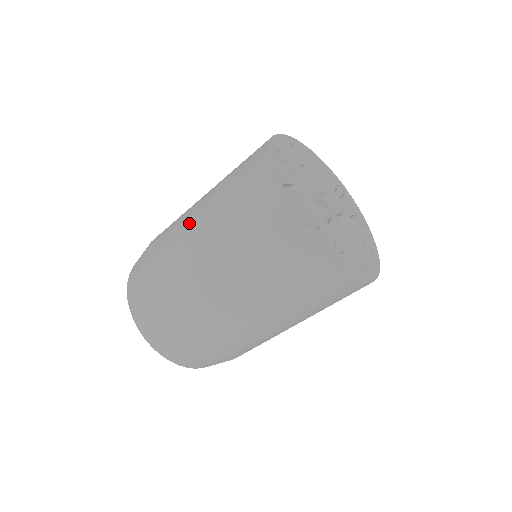
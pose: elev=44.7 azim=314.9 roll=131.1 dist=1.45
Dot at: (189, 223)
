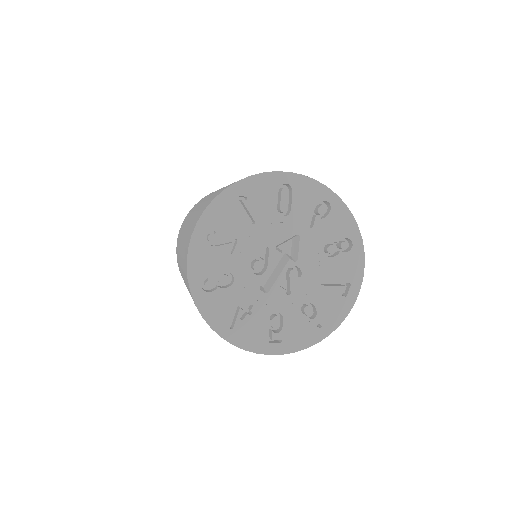
Dot at: occluded
